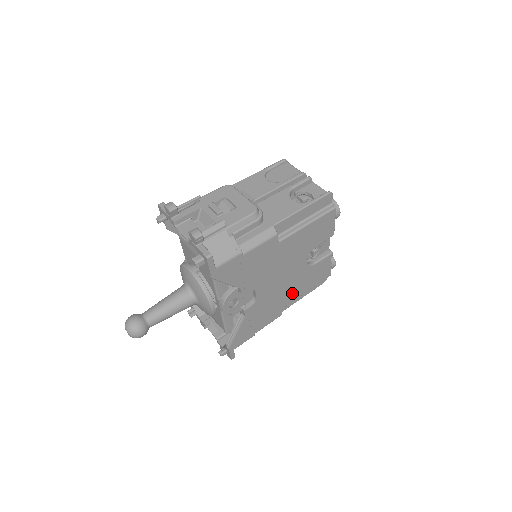
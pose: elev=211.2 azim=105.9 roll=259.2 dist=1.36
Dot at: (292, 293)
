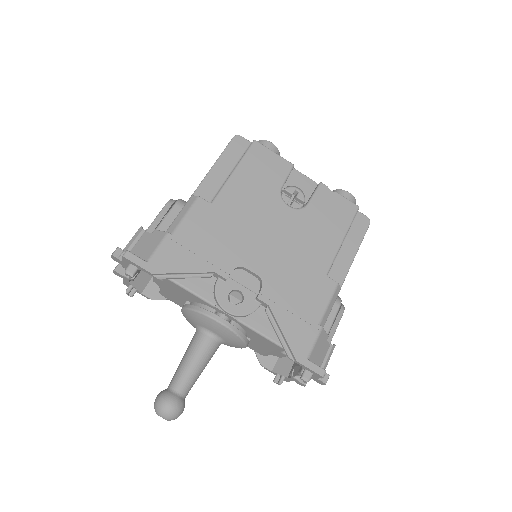
Dot at: (317, 250)
